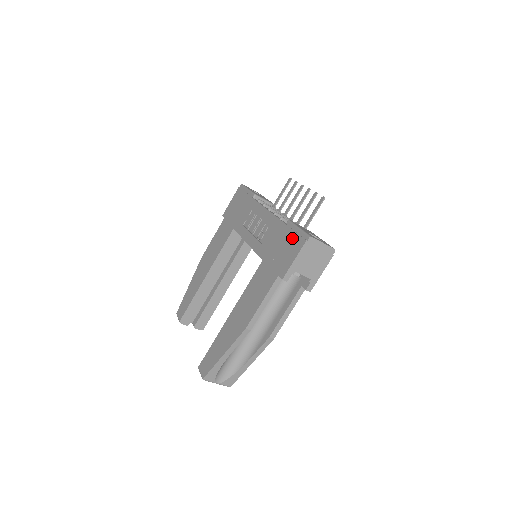
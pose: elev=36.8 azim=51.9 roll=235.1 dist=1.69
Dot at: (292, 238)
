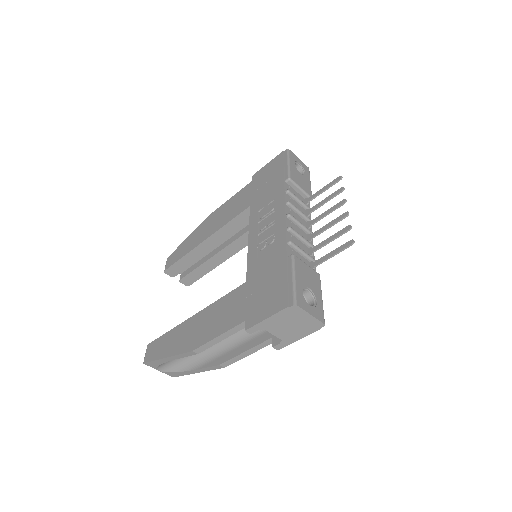
Dot at: (280, 286)
